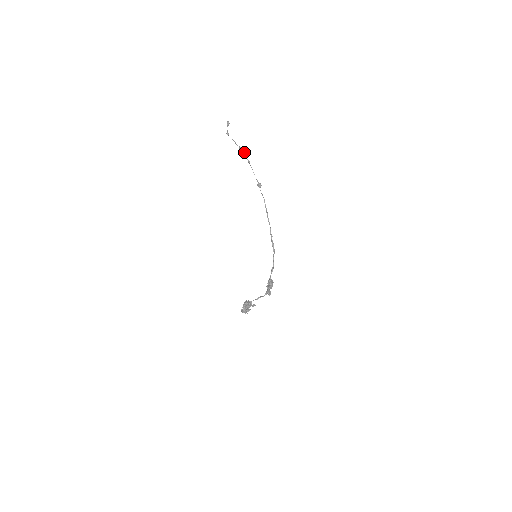
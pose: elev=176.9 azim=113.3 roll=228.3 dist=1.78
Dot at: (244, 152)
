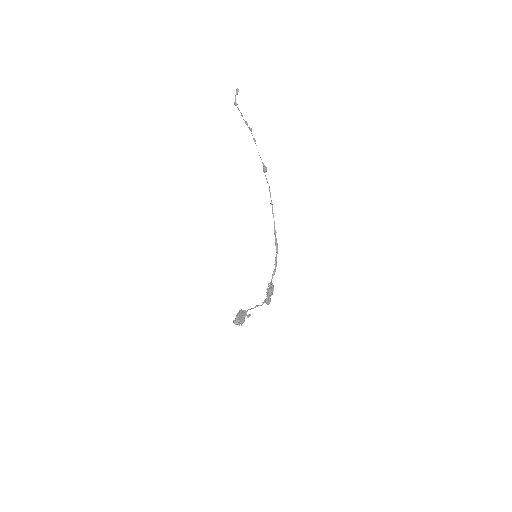
Dot at: (249, 128)
